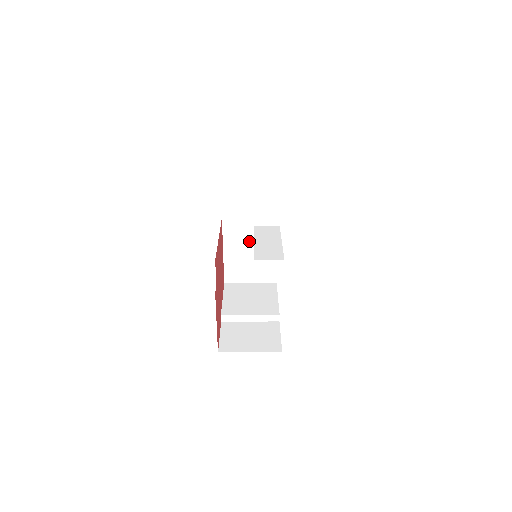
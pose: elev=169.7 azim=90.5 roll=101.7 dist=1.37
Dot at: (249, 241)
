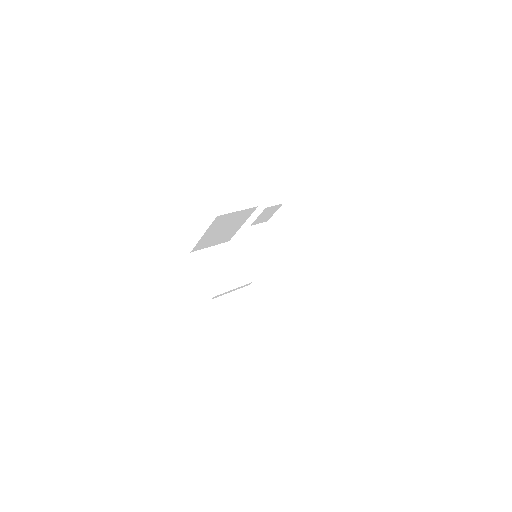
Dot at: (227, 224)
